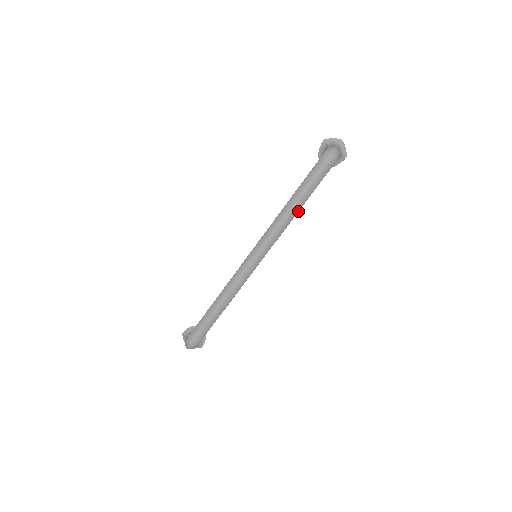
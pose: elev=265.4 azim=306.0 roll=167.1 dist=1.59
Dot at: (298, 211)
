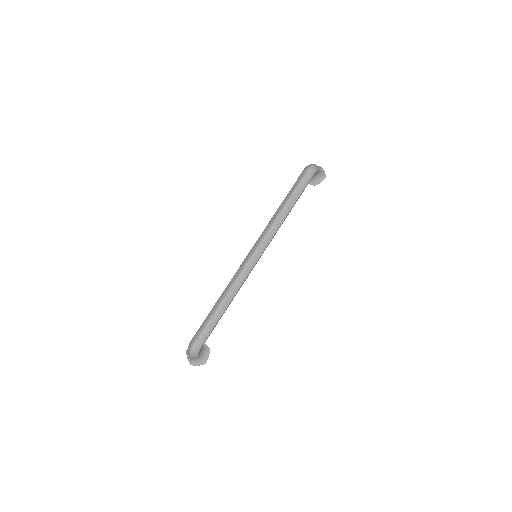
Dot at: (289, 211)
